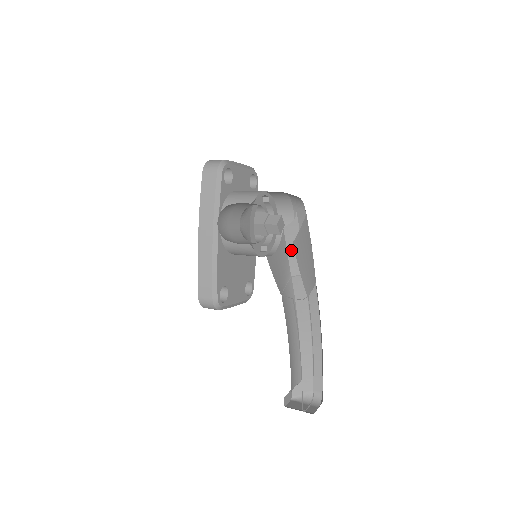
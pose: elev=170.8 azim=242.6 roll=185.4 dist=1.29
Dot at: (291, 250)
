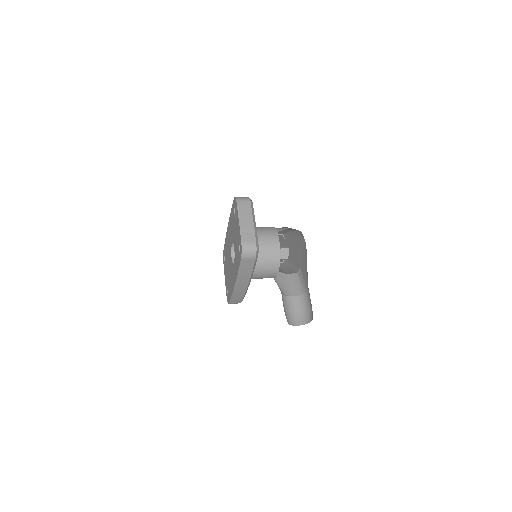
Dot at: occluded
